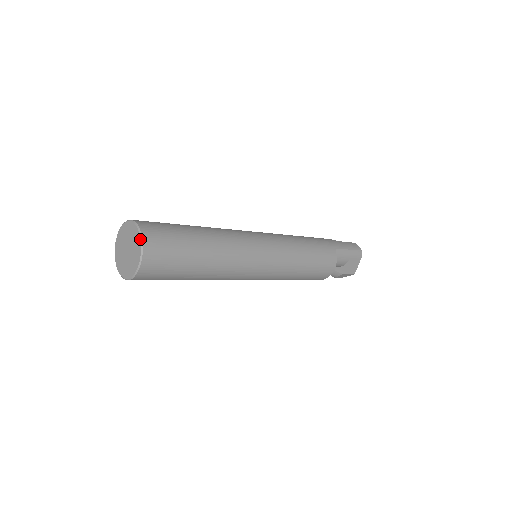
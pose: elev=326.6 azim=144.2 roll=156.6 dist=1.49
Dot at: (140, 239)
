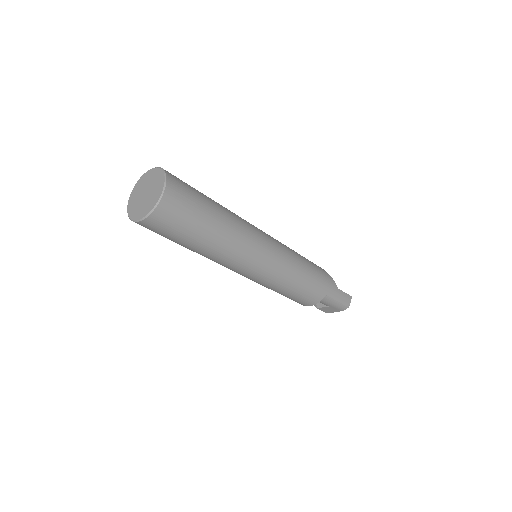
Dot at: (155, 205)
